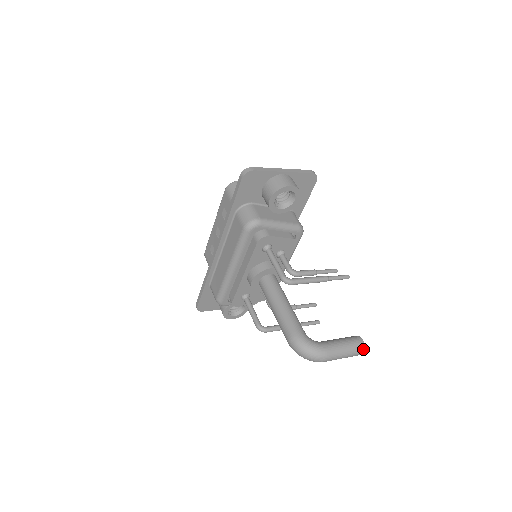
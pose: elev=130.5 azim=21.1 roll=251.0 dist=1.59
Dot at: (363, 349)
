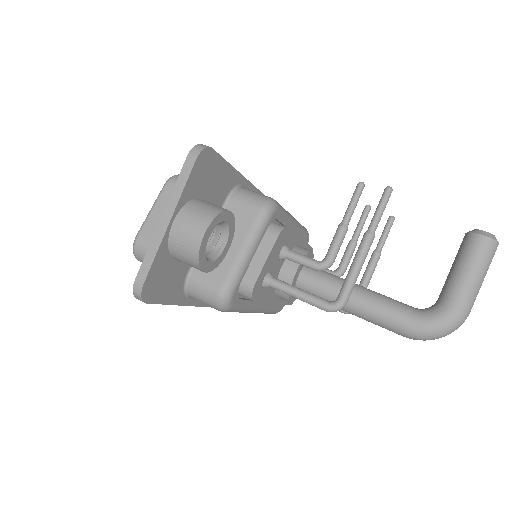
Dot at: (496, 245)
